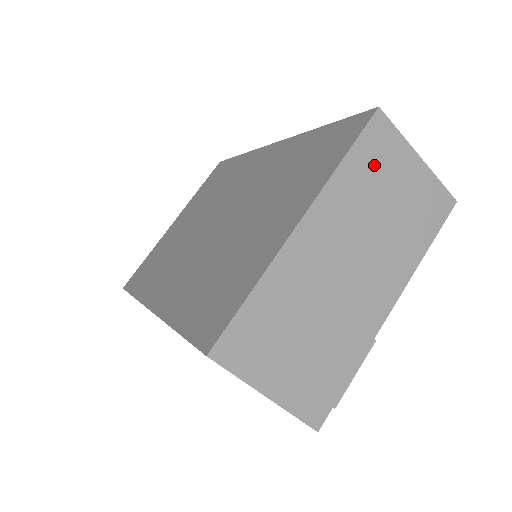
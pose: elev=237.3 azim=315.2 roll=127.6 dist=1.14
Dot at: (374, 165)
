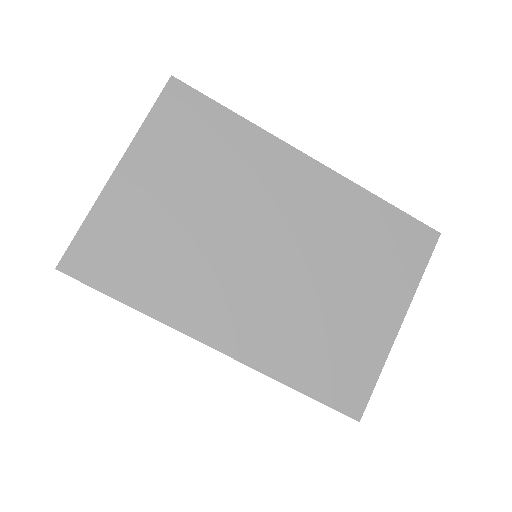
Dot at: occluded
